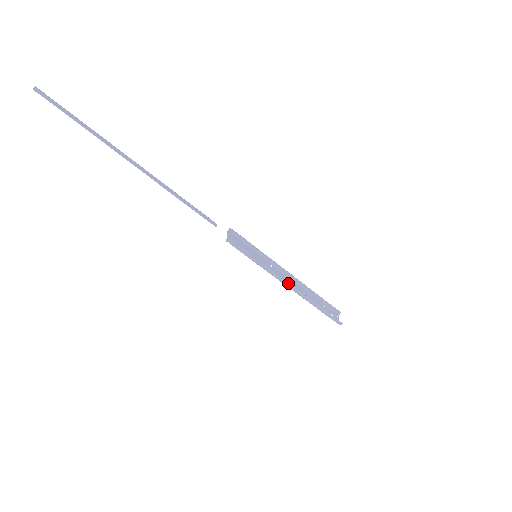
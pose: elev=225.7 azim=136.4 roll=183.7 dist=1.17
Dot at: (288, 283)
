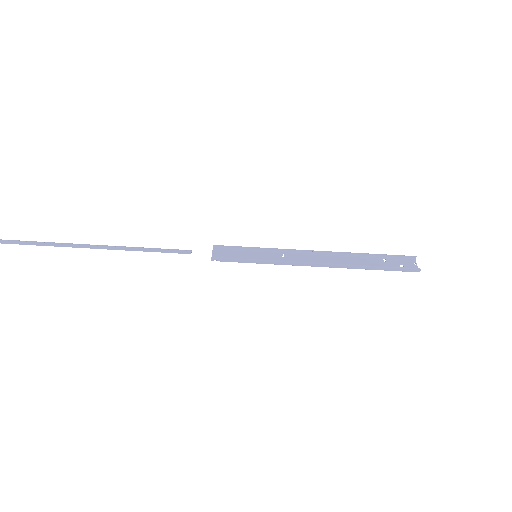
Dot at: (310, 263)
